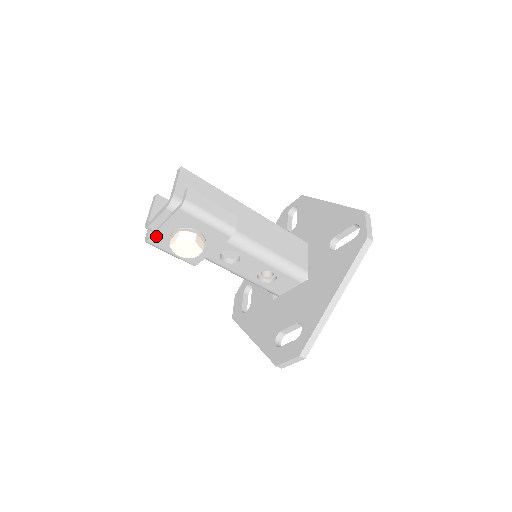
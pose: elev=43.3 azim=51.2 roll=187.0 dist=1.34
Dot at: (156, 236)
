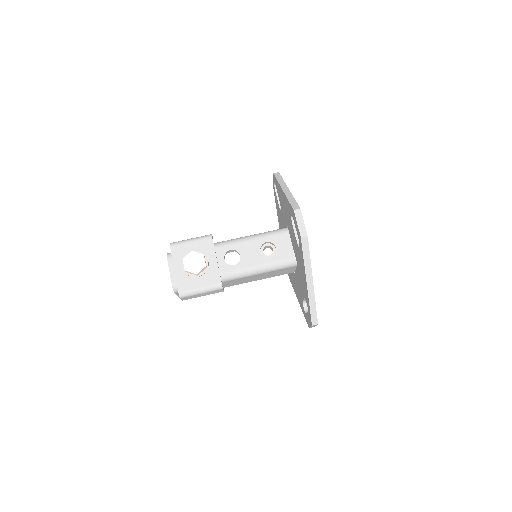
Dot at: (179, 282)
